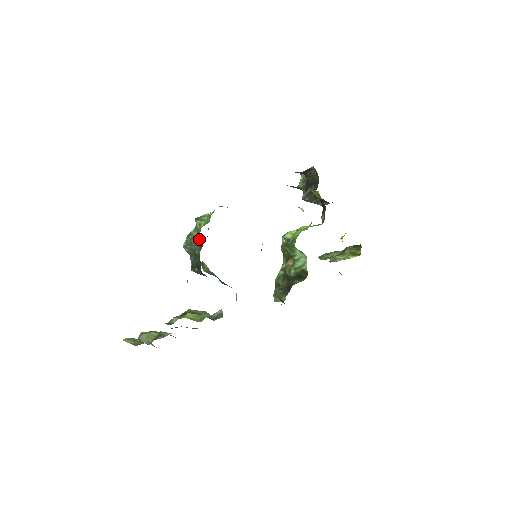
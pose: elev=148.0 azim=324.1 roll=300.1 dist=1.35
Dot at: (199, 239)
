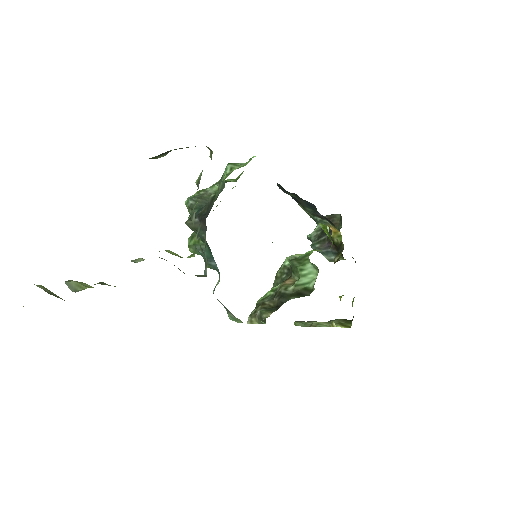
Dot at: occluded
